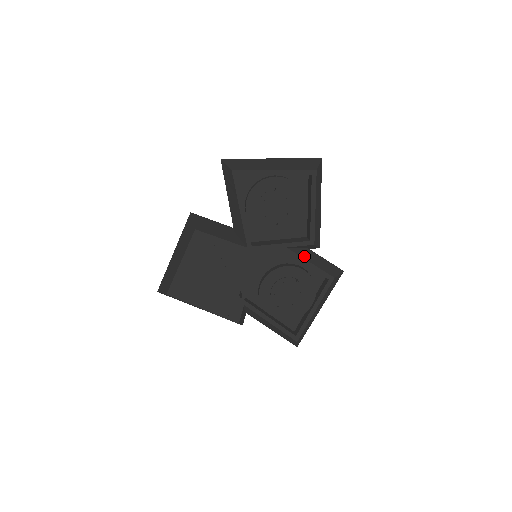
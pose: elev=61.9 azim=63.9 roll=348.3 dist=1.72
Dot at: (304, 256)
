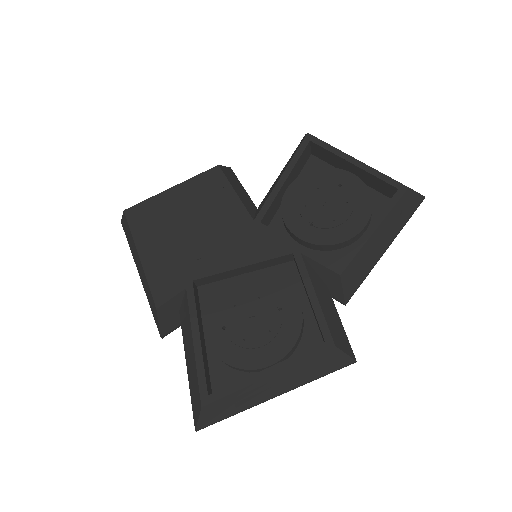
Dot at: (315, 283)
